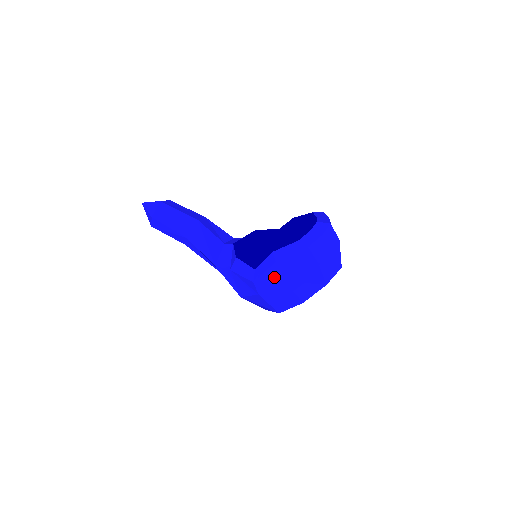
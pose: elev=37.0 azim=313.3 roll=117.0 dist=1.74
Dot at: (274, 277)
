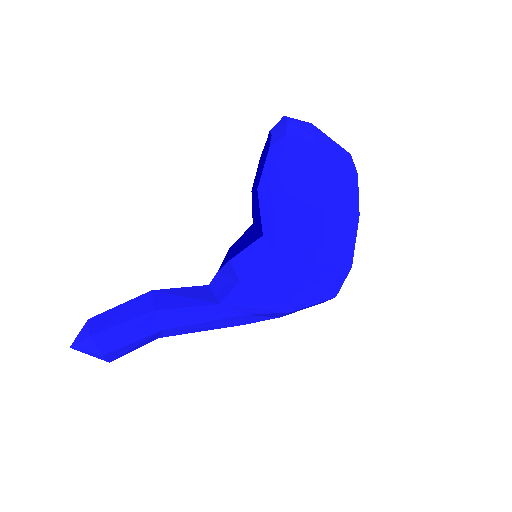
Dot at: (292, 212)
